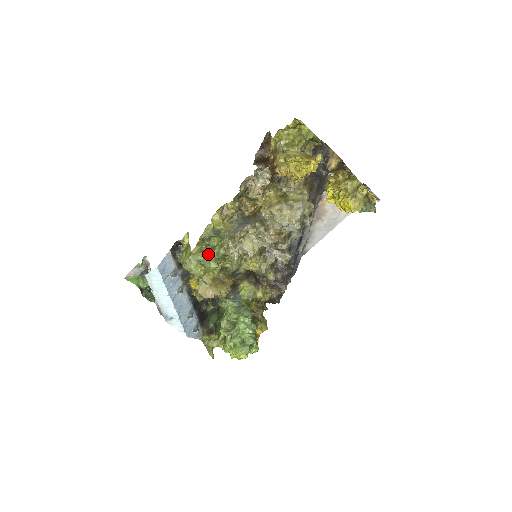
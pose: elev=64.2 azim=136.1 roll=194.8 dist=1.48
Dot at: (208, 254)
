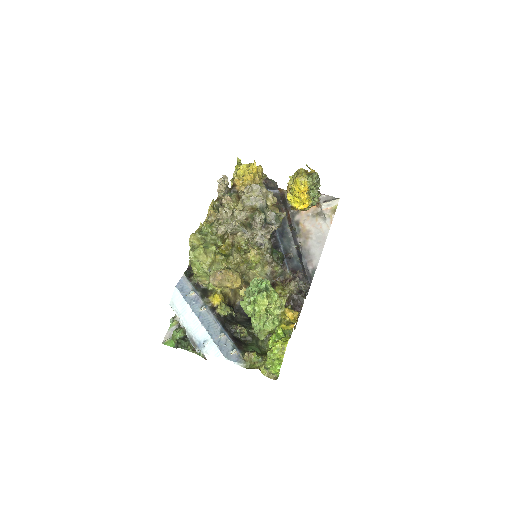
Dot at: (205, 242)
